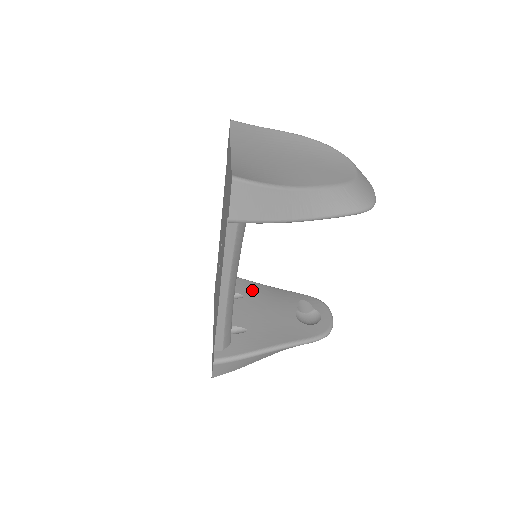
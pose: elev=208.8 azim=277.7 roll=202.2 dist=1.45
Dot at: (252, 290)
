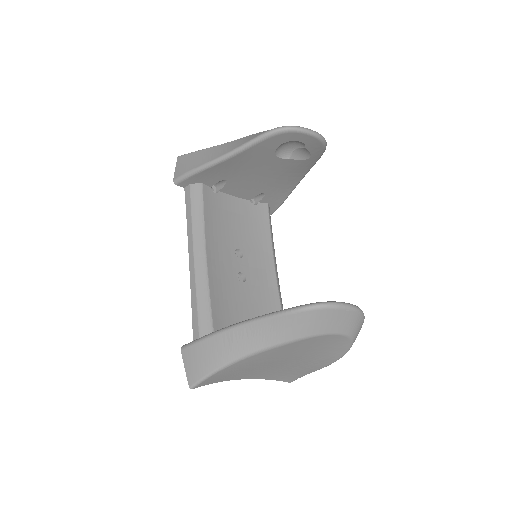
Dot at: occluded
